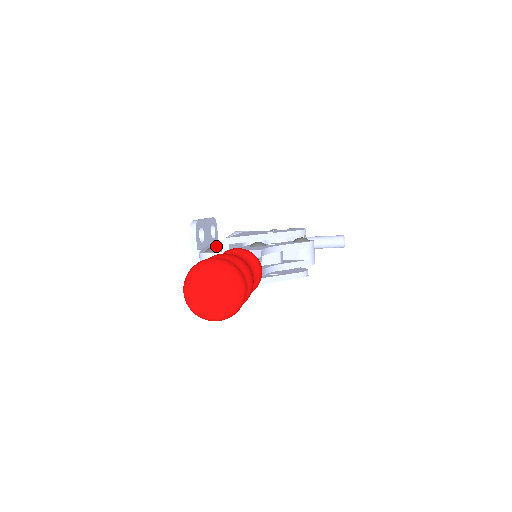
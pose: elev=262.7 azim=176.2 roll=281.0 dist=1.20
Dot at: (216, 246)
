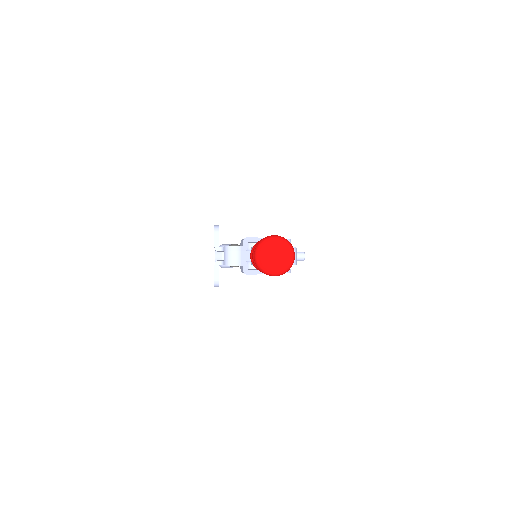
Dot at: occluded
